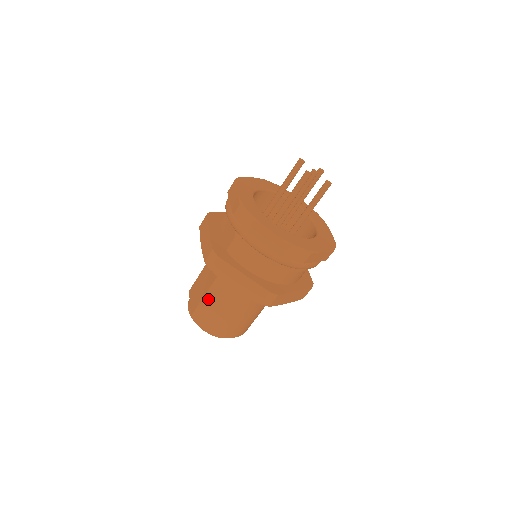
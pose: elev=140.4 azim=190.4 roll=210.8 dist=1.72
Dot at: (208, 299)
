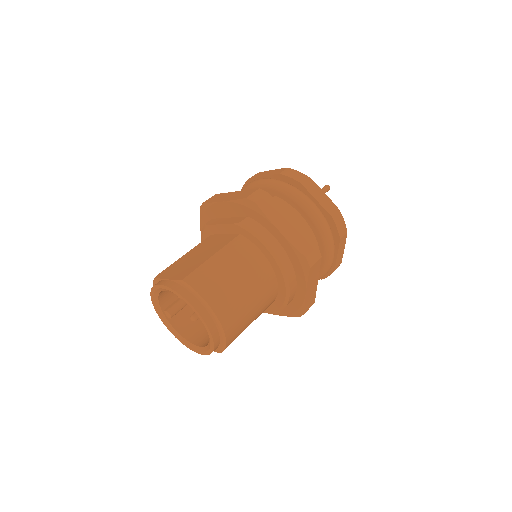
Dot at: (217, 260)
